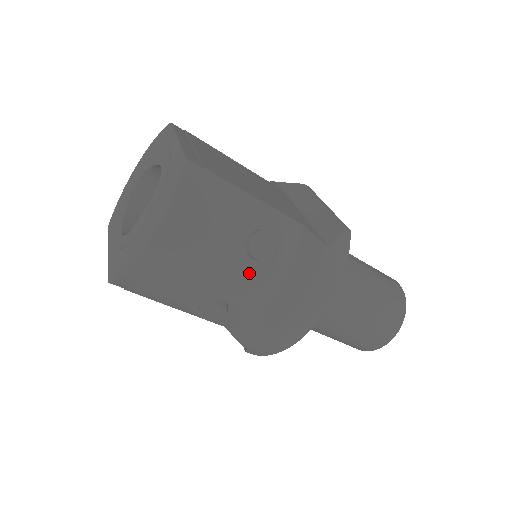
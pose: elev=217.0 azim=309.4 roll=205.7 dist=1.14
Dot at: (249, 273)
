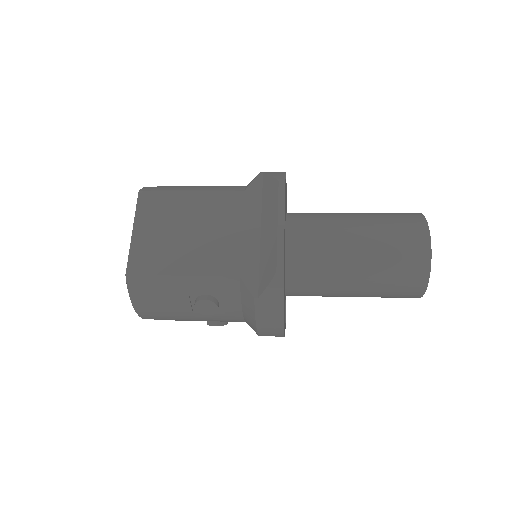
Dot at: (213, 316)
